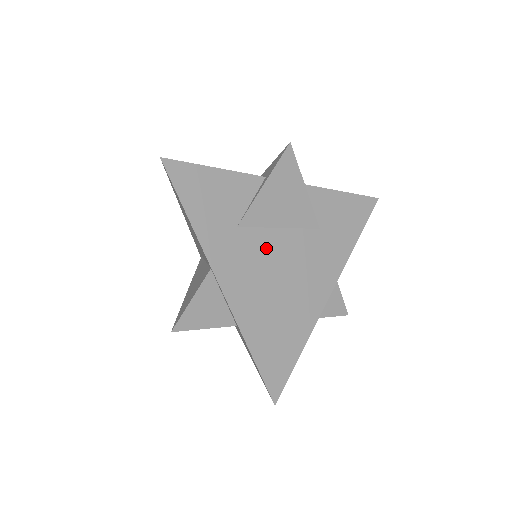
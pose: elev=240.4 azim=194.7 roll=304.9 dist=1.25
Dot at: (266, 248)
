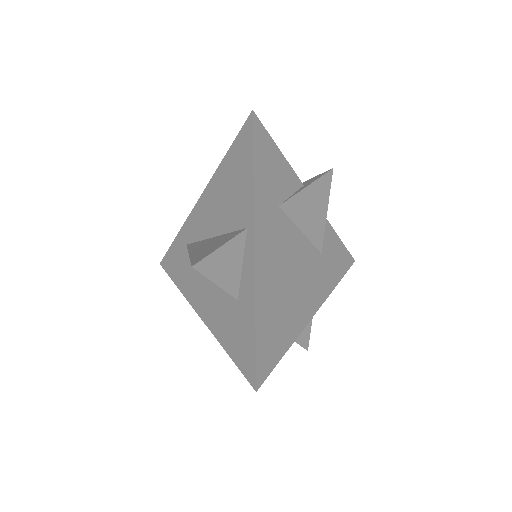
Dot at: (290, 240)
